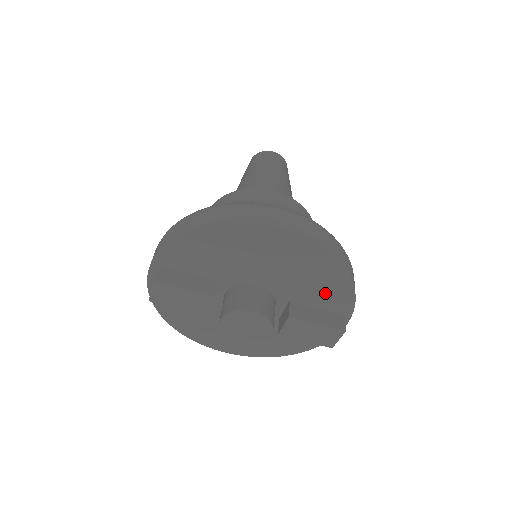
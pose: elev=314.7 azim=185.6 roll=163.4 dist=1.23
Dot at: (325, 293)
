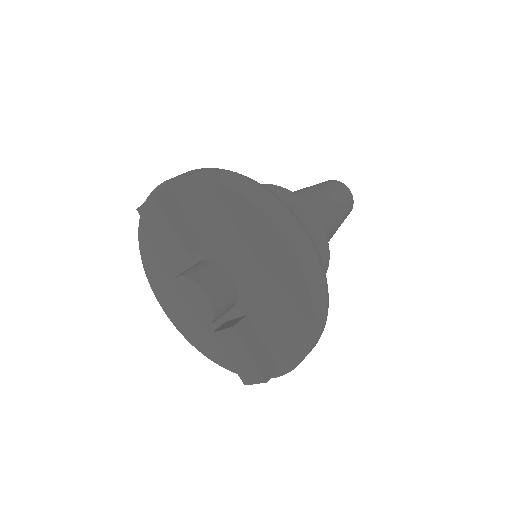
Dot at: (279, 336)
